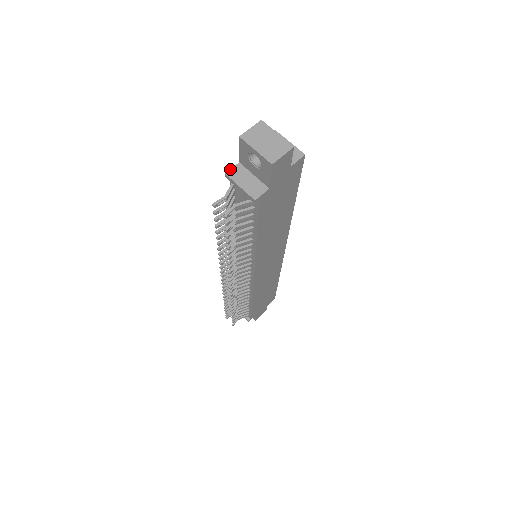
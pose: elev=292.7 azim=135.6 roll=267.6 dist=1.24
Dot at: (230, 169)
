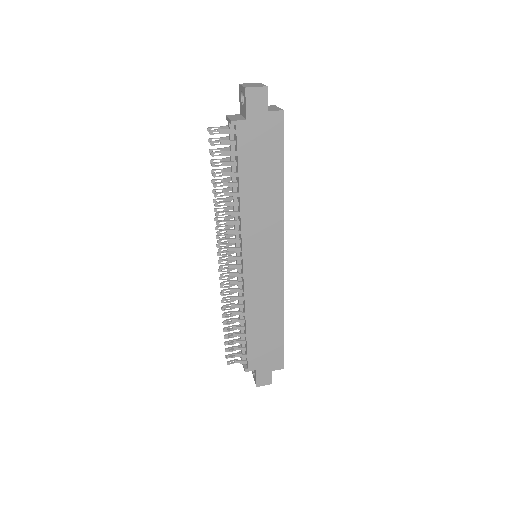
Dot at: (231, 115)
